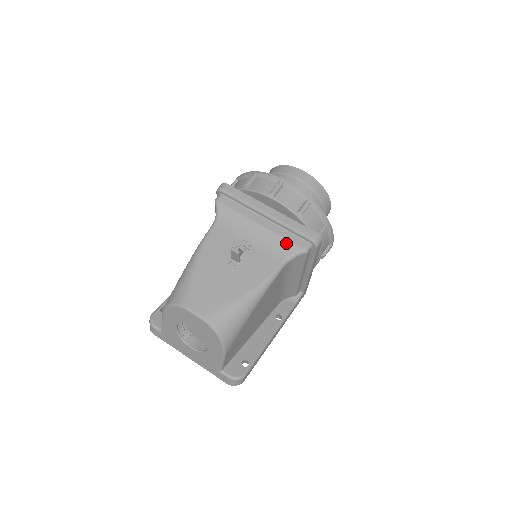
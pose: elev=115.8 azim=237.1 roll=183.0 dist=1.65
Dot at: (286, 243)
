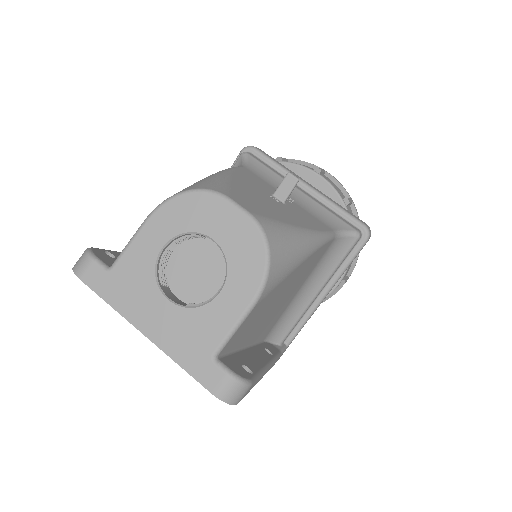
Dot at: (335, 217)
